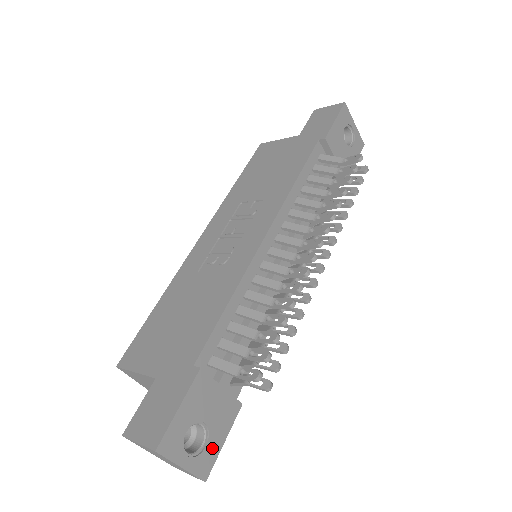
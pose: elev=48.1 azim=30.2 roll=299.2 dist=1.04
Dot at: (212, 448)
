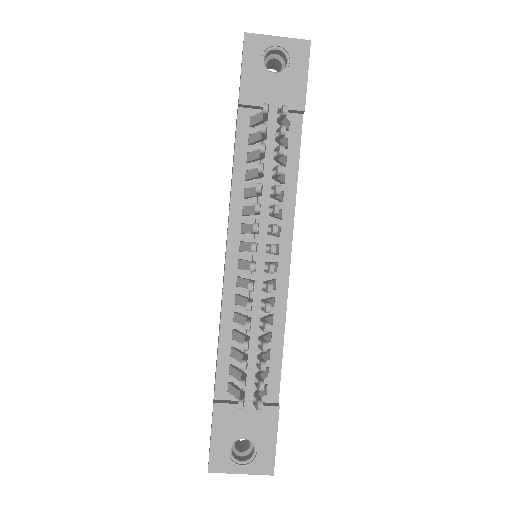
Dot at: (265, 451)
